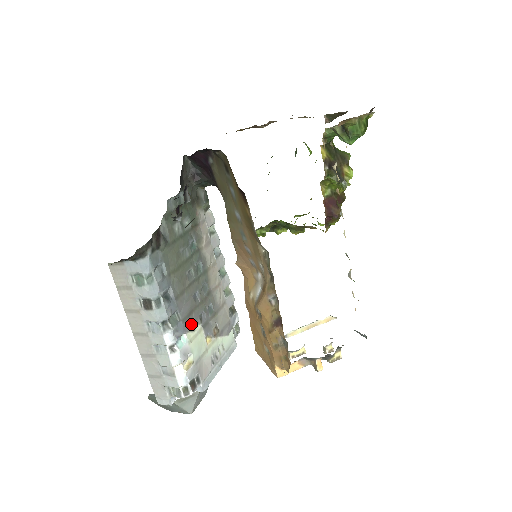
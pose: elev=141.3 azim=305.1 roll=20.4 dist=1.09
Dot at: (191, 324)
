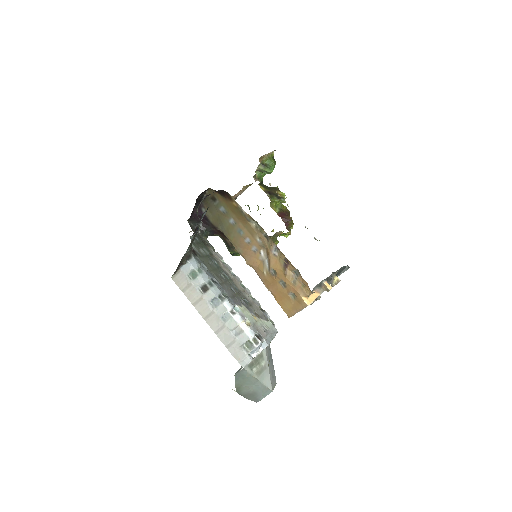
Dot at: (237, 302)
